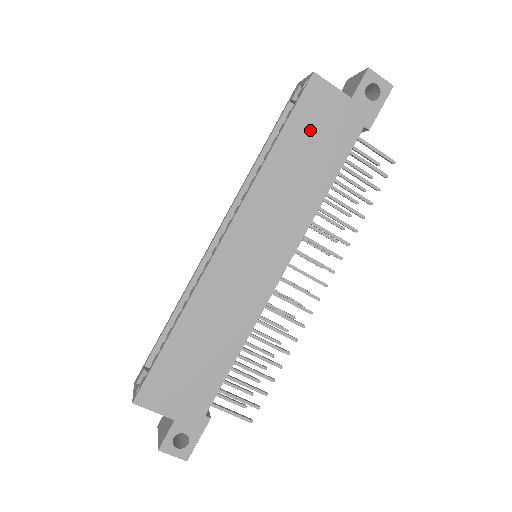
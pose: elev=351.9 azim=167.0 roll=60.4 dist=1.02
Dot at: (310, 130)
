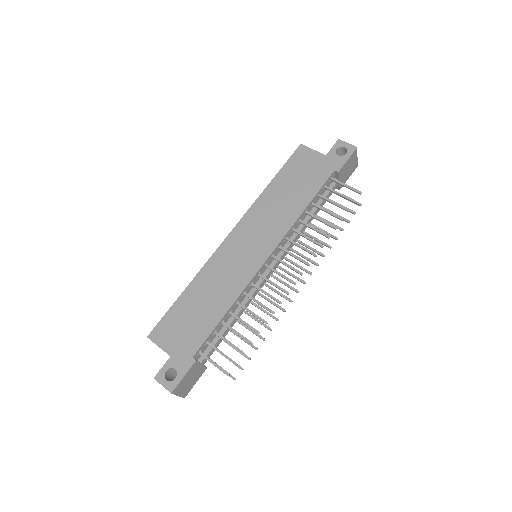
Dot at: (295, 174)
